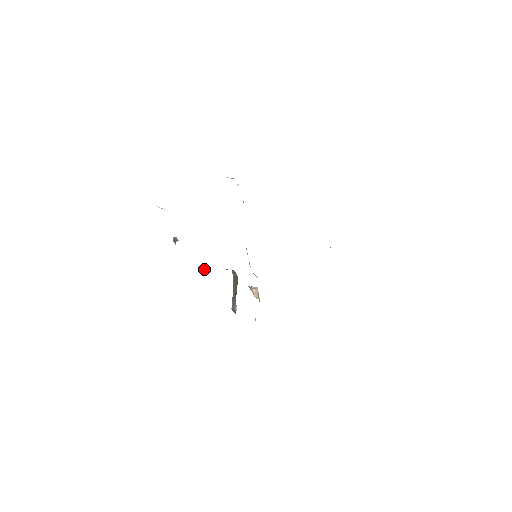
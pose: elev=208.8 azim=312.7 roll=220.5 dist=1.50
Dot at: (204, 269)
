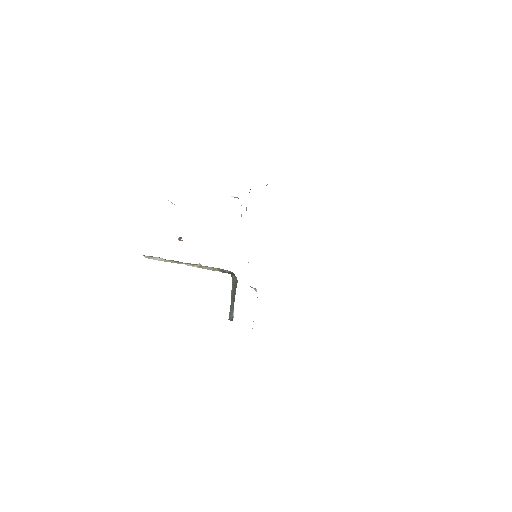
Dot at: (205, 268)
